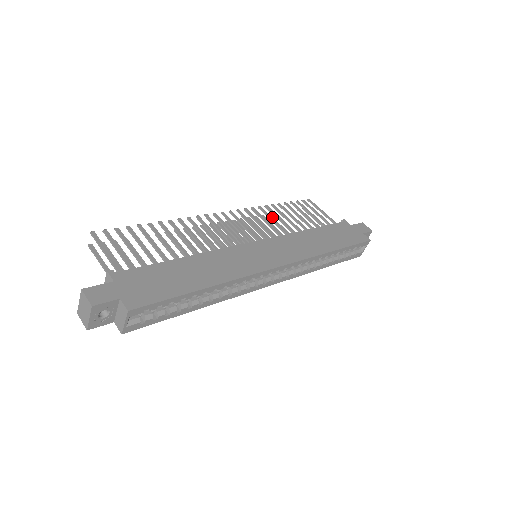
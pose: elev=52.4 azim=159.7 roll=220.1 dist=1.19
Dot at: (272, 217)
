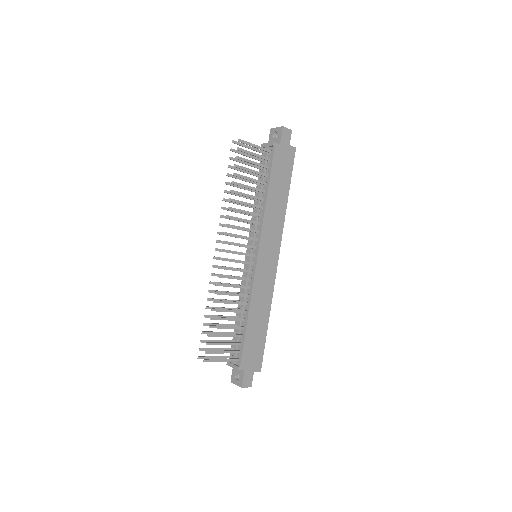
Dot at: (229, 192)
